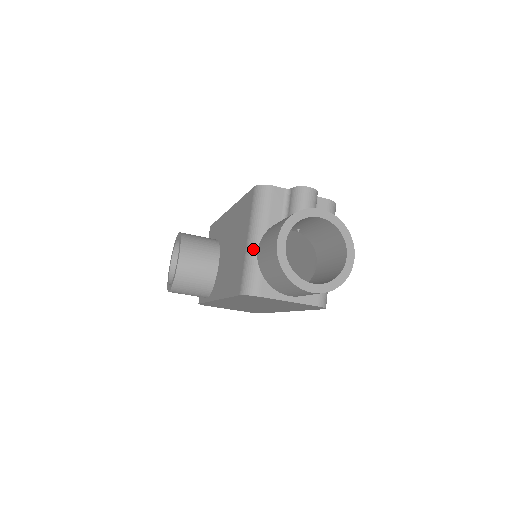
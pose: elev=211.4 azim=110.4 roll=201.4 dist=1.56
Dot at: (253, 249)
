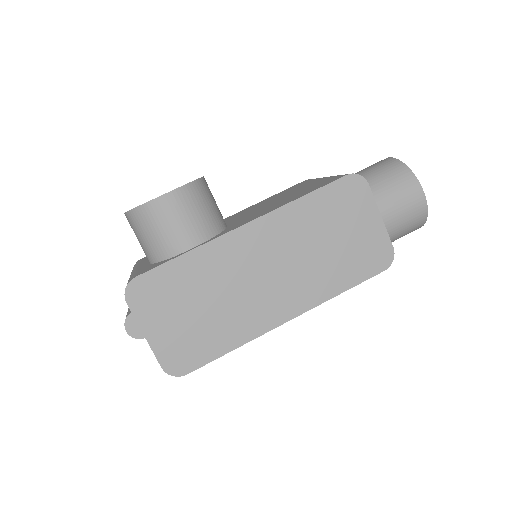
Dot at: occluded
